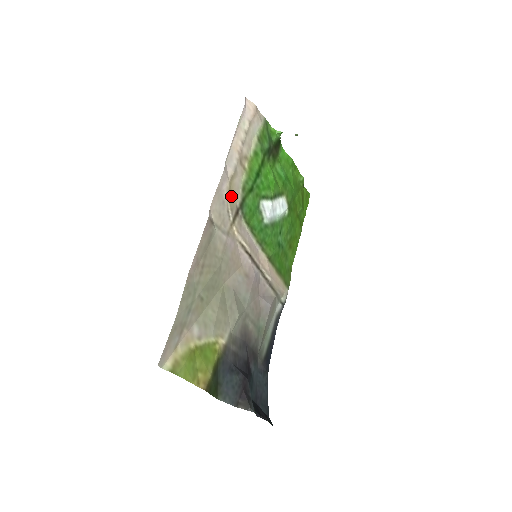
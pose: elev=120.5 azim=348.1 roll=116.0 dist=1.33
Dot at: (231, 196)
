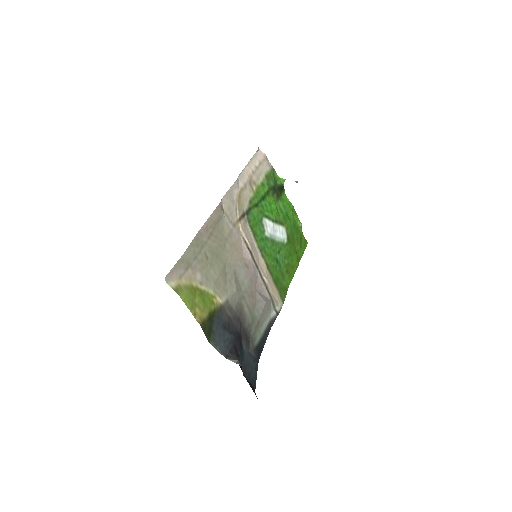
Dot at: (240, 201)
